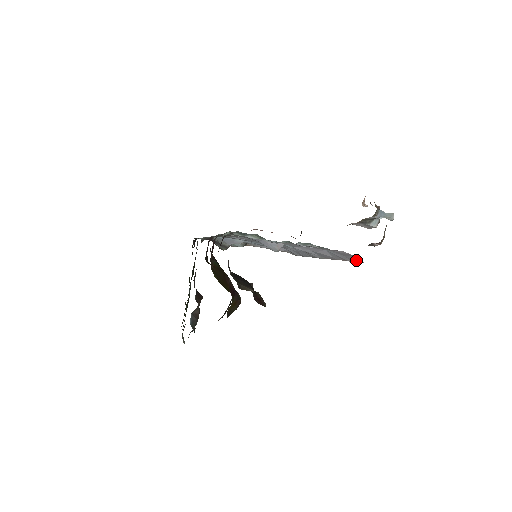
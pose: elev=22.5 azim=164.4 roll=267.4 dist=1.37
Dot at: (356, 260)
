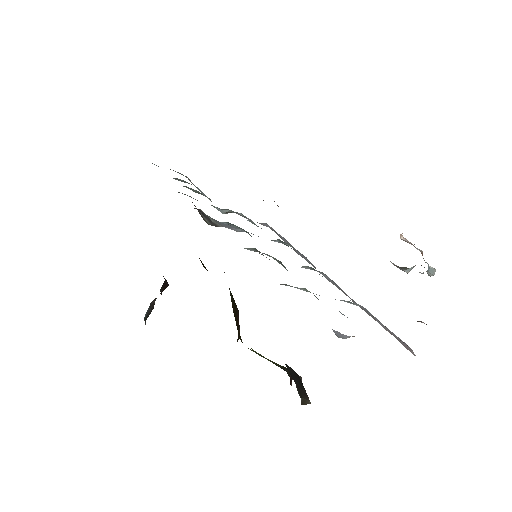
Dot at: (403, 344)
